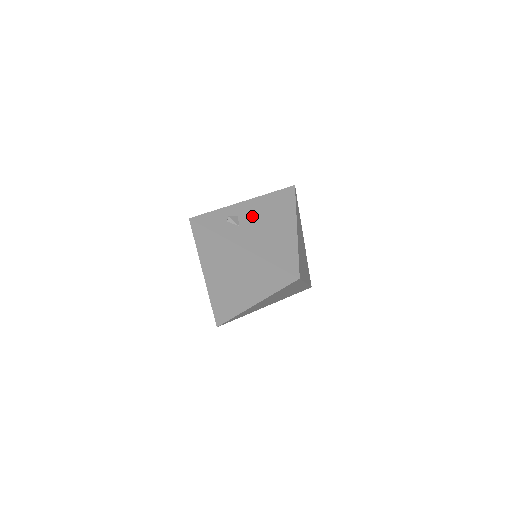
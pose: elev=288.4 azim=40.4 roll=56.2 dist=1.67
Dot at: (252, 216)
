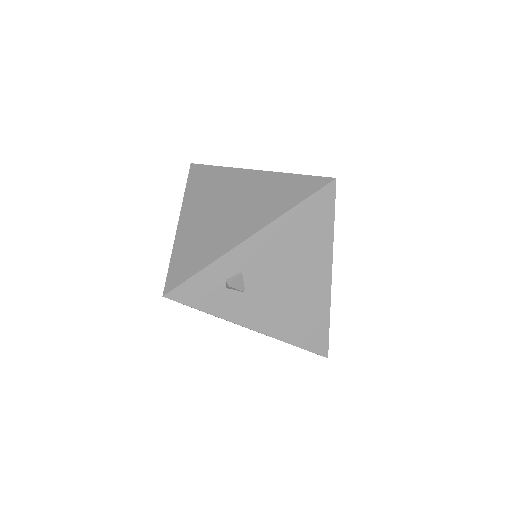
Dot at: (265, 268)
